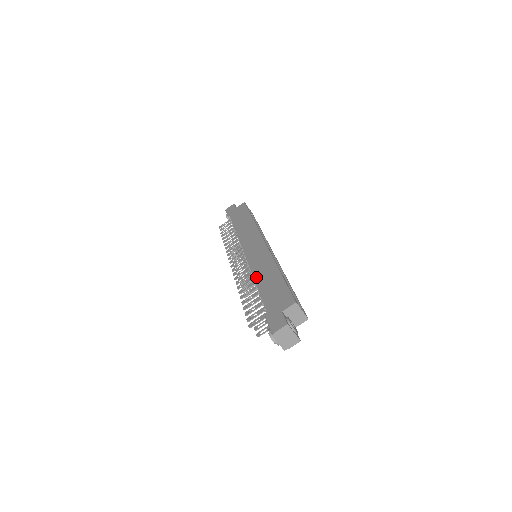
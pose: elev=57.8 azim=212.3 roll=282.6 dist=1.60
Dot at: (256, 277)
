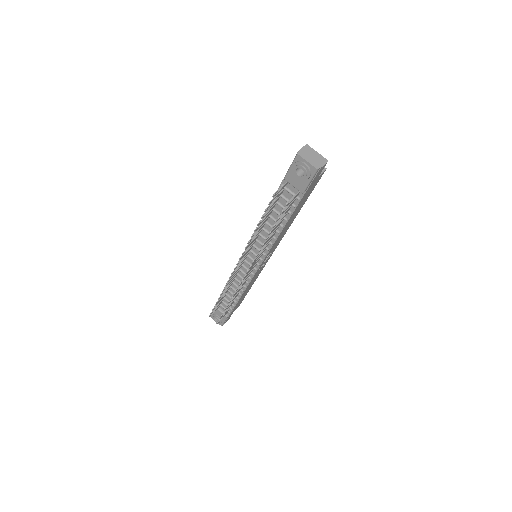
Dot at: occluded
